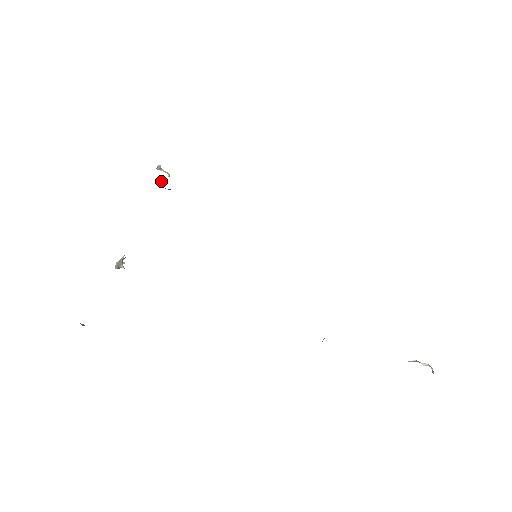
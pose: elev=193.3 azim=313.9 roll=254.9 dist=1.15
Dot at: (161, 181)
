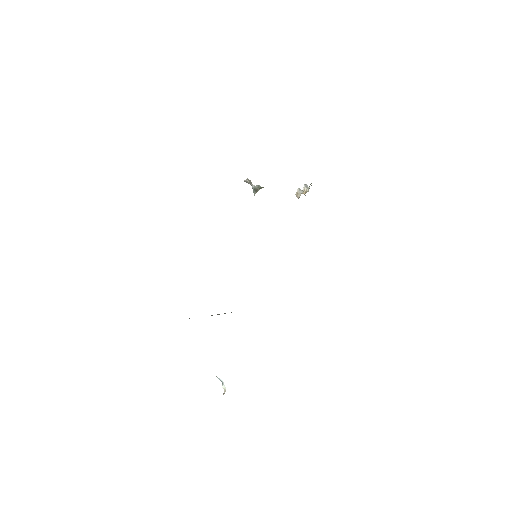
Dot at: (303, 191)
